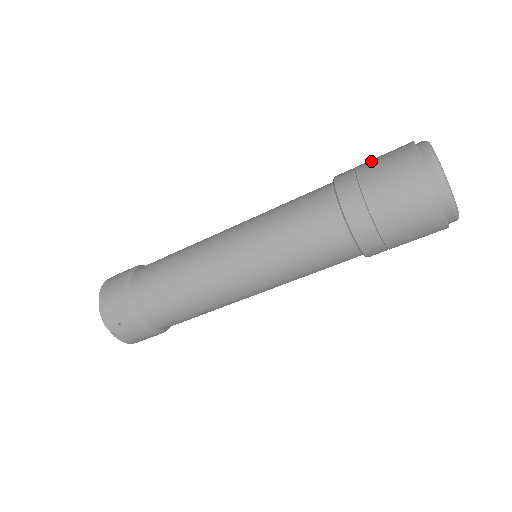
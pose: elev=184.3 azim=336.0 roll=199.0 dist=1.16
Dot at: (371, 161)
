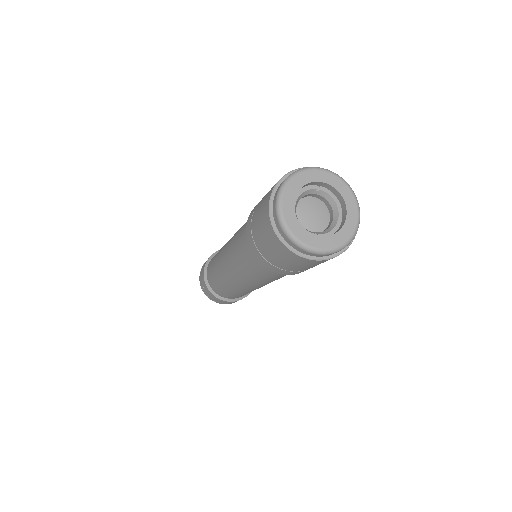
Dot at: occluded
